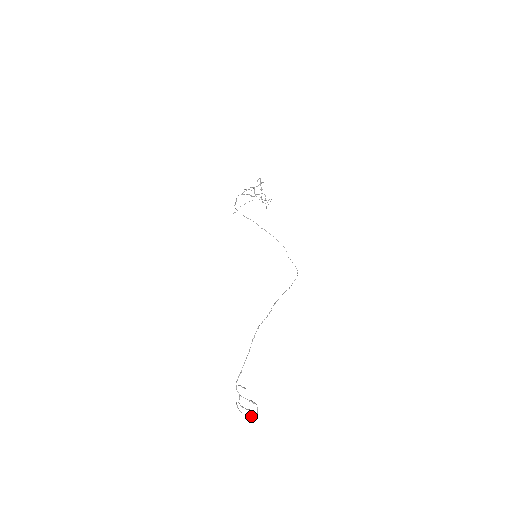
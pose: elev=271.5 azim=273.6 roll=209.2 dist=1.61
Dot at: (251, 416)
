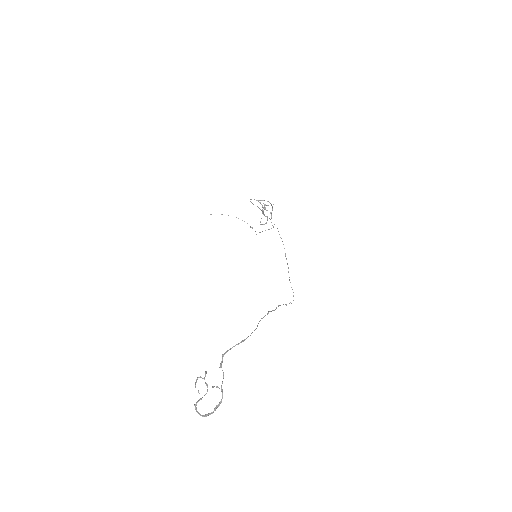
Dot at: occluded
